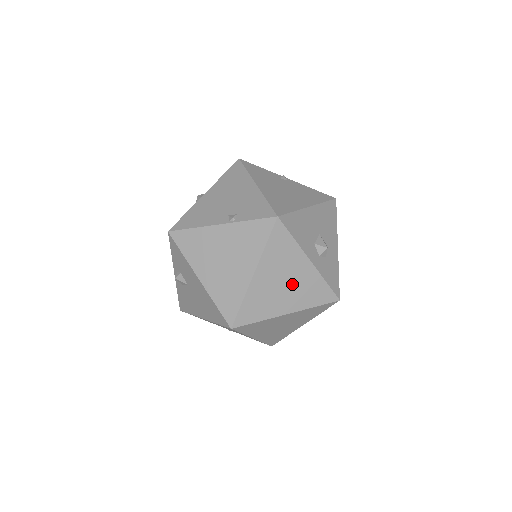
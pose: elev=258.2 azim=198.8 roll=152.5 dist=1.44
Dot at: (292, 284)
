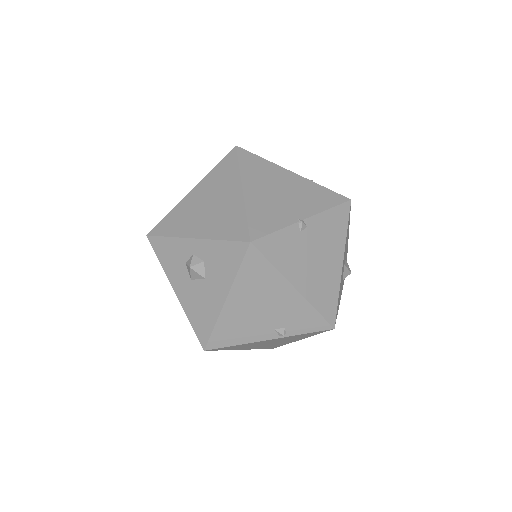
Dot at: occluded
